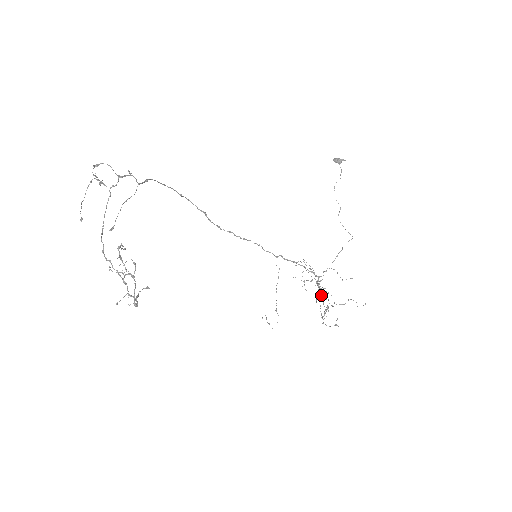
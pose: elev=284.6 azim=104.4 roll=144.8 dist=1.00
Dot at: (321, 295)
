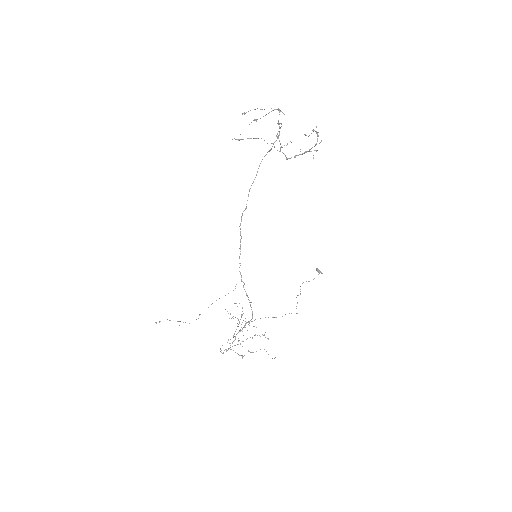
Dot at: (233, 337)
